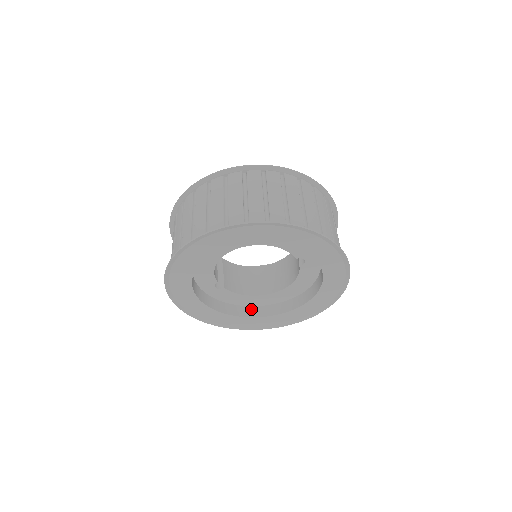
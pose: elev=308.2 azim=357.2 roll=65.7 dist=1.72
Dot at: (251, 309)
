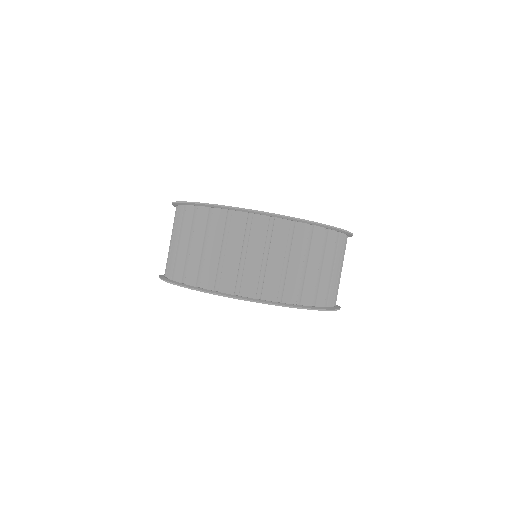
Dot at: occluded
